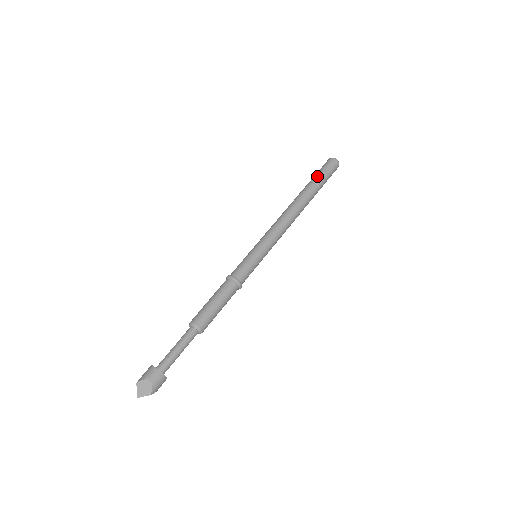
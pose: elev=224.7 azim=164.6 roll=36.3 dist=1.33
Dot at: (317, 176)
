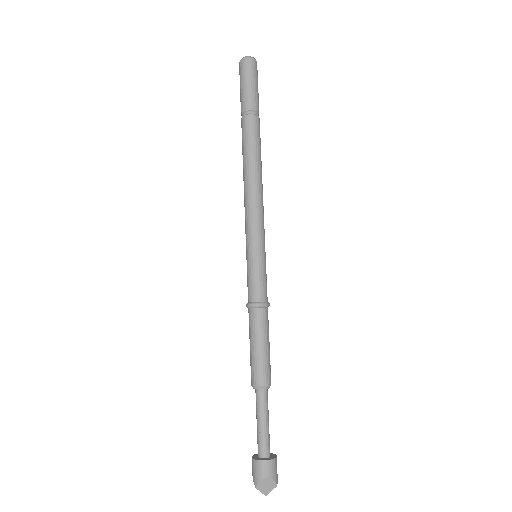
Dot at: (246, 100)
